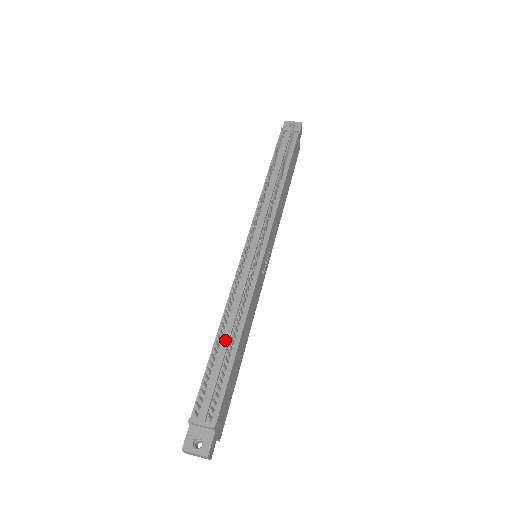
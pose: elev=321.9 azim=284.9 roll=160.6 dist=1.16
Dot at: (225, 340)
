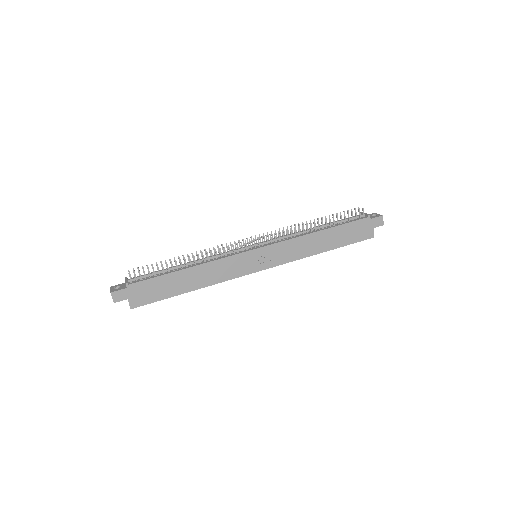
Dot at: (181, 264)
